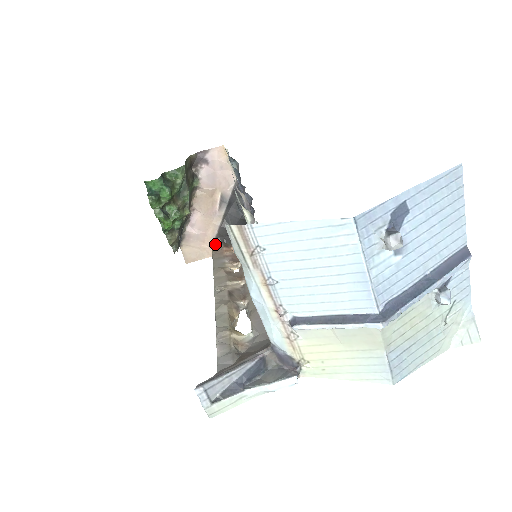
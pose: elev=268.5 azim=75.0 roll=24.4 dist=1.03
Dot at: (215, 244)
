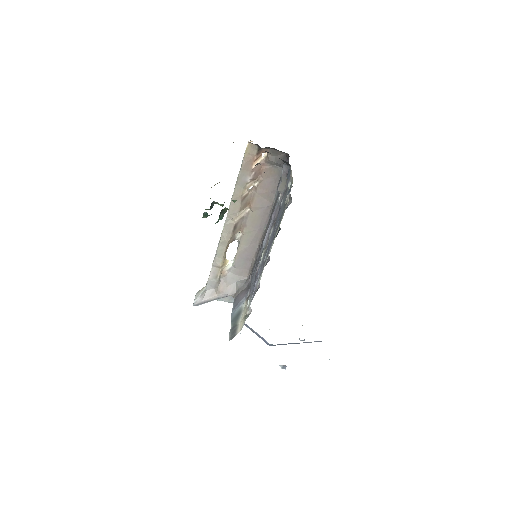
Dot at: (251, 143)
